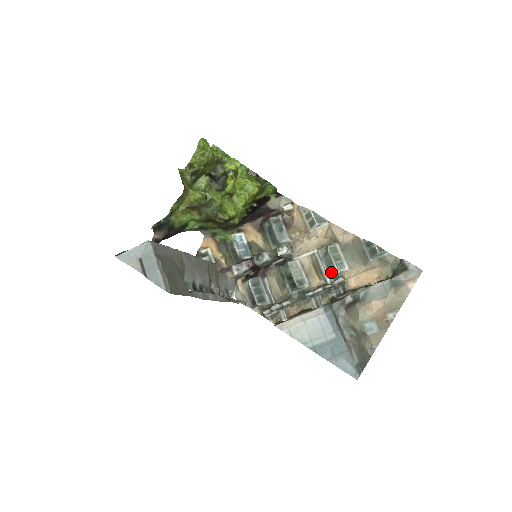
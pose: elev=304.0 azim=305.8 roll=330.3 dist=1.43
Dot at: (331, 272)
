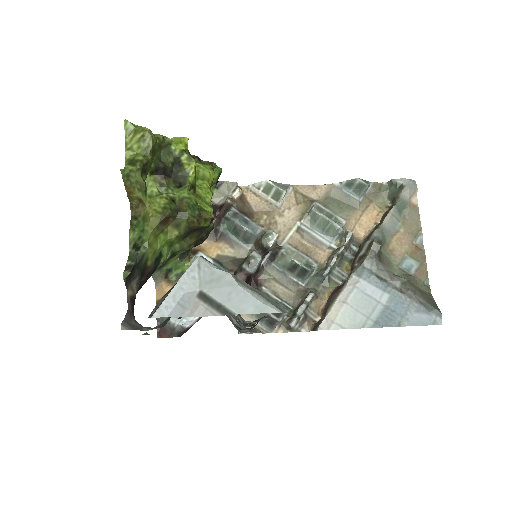
Dot at: (332, 235)
